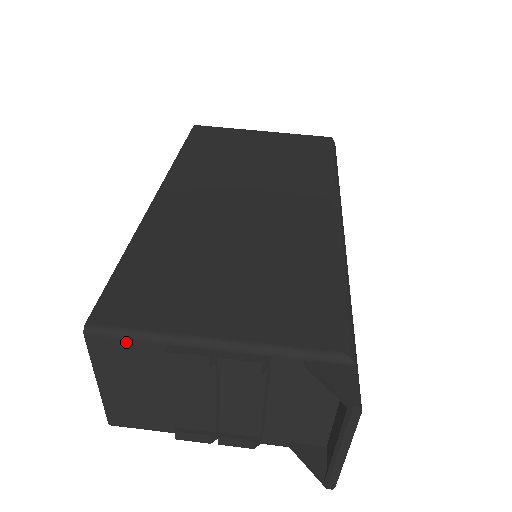
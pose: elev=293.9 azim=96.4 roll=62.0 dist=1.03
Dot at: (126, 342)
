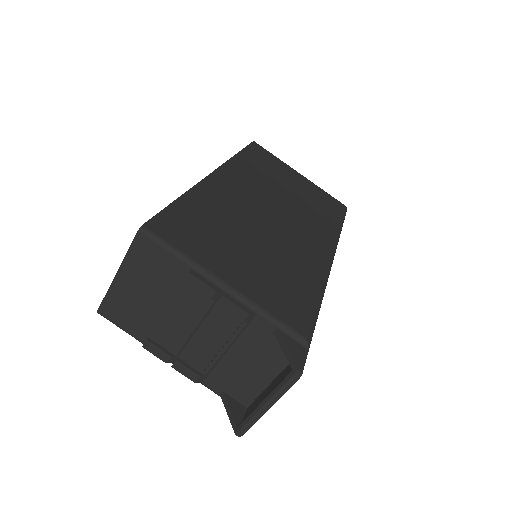
Dot at: (164, 252)
